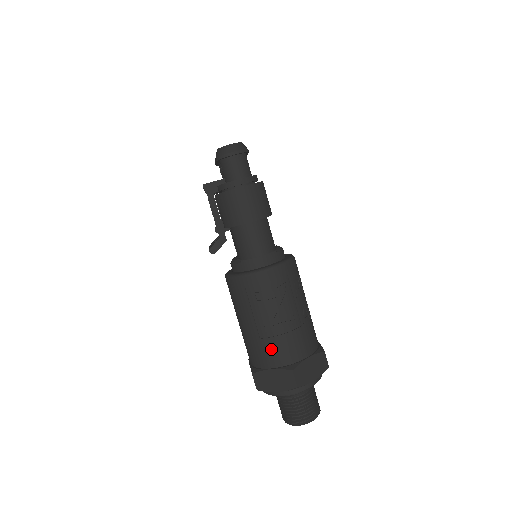
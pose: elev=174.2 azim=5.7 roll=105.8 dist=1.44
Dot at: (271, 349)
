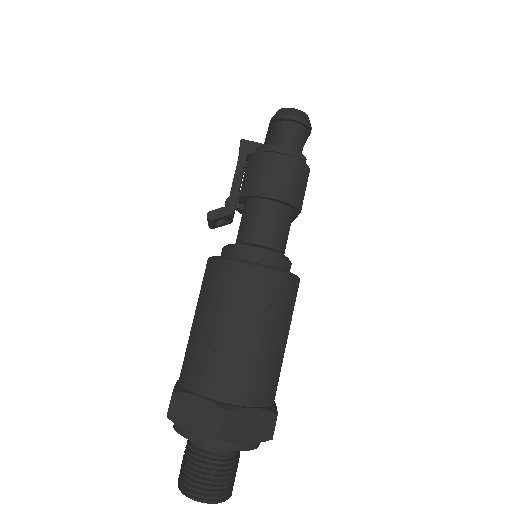
Dot at: (214, 369)
